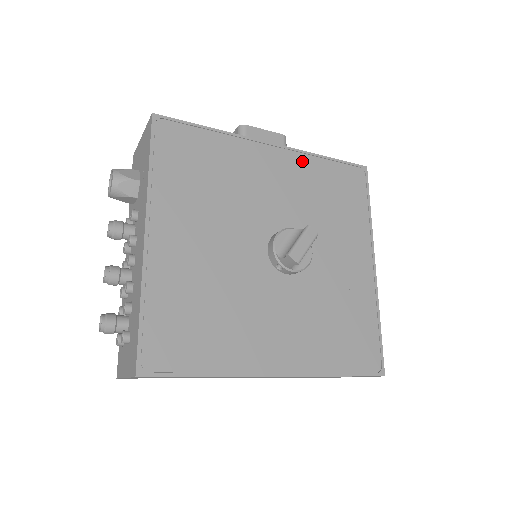
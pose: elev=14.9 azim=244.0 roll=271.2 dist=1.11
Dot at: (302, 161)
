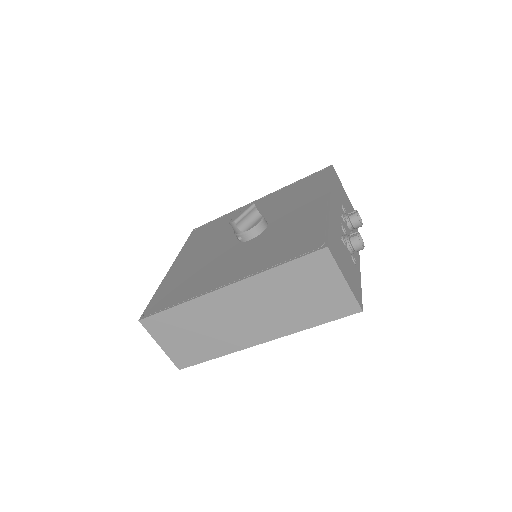
Dot at: (277, 193)
